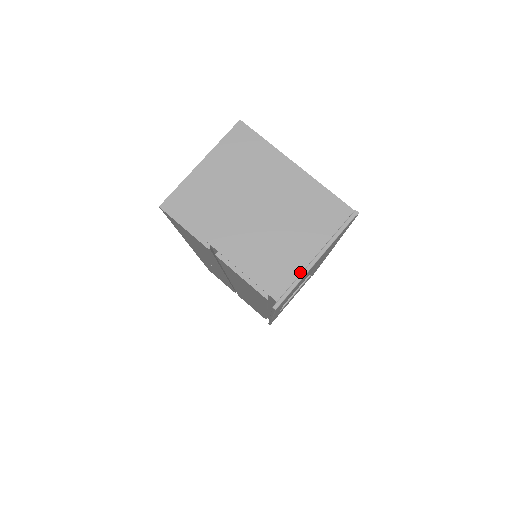
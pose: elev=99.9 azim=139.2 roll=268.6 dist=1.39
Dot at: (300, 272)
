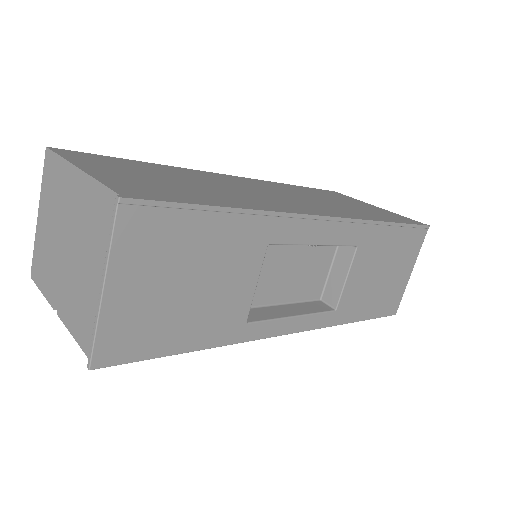
Dot at: (99, 311)
